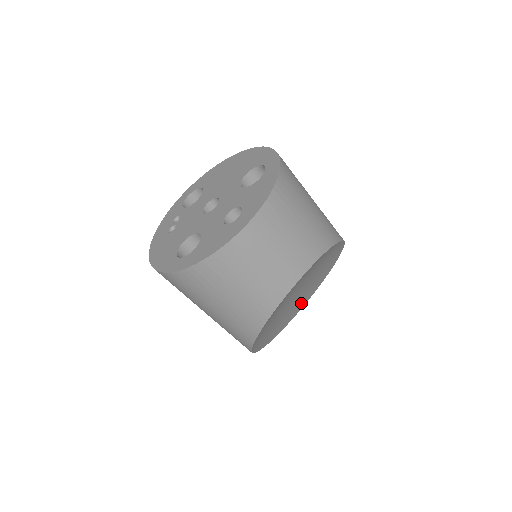
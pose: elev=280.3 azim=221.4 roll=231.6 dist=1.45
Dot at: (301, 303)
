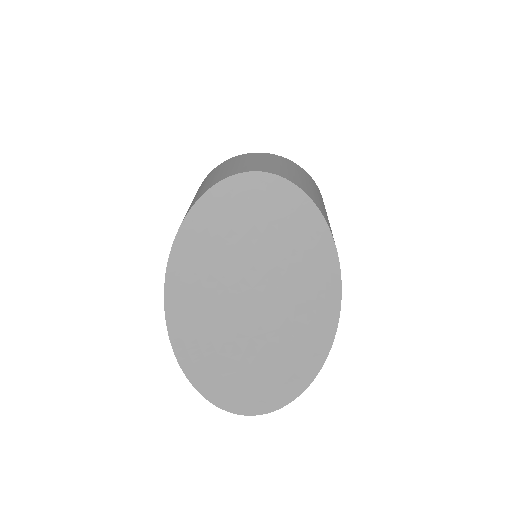
Dot at: (260, 384)
